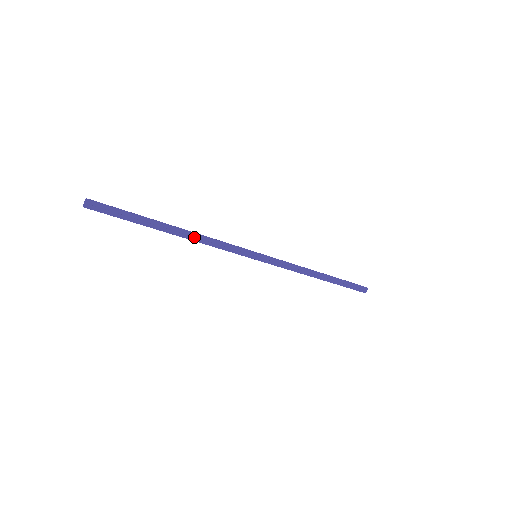
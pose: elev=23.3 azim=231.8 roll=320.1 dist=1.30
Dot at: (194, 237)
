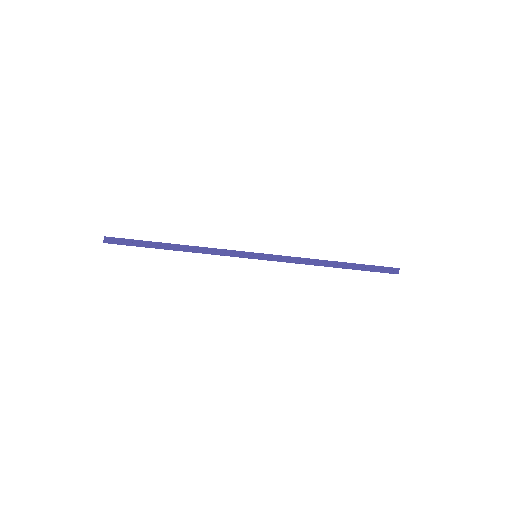
Dot at: (193, 249)
